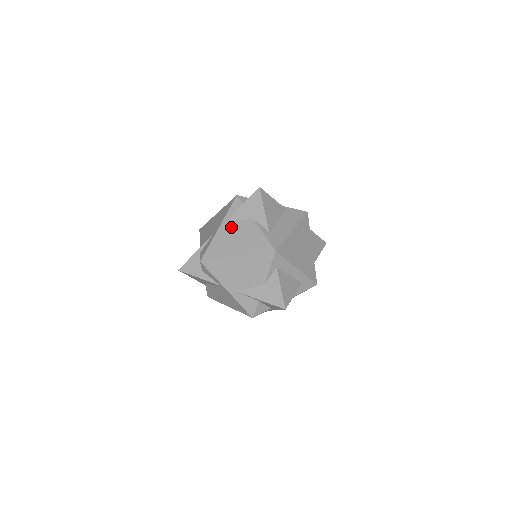
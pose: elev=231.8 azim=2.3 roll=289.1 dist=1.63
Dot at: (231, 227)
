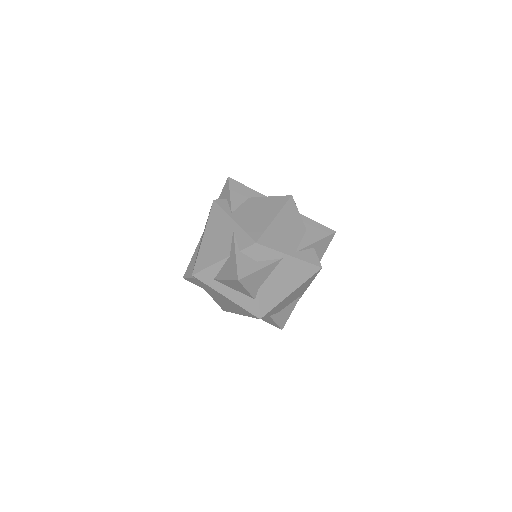
Dot at: (242, 212)
